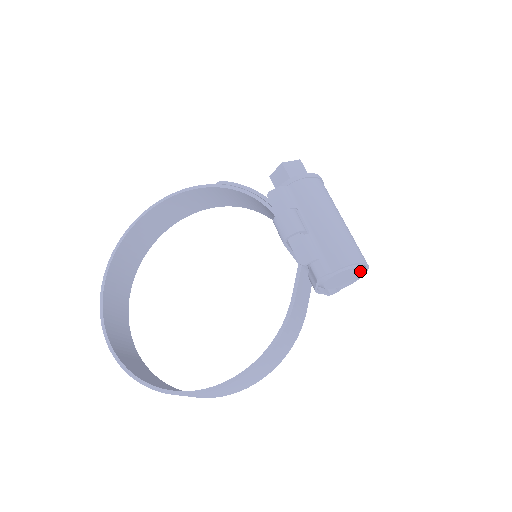
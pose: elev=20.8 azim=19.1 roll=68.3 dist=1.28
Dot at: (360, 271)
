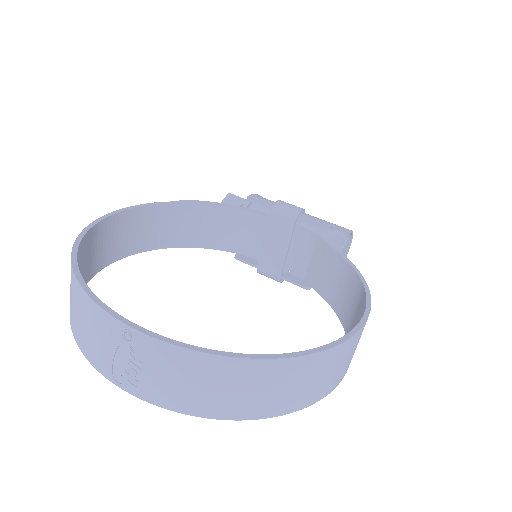
Dot at: occluded
